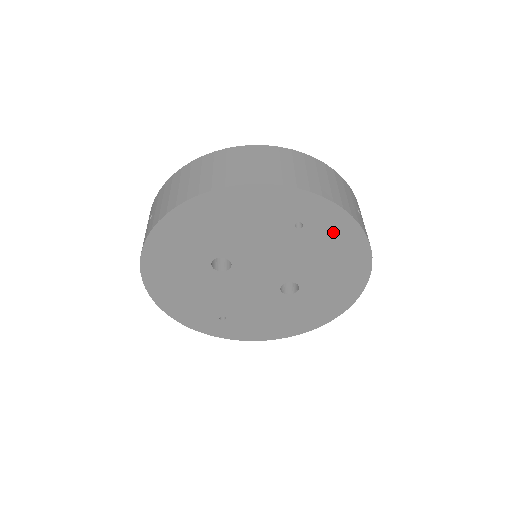
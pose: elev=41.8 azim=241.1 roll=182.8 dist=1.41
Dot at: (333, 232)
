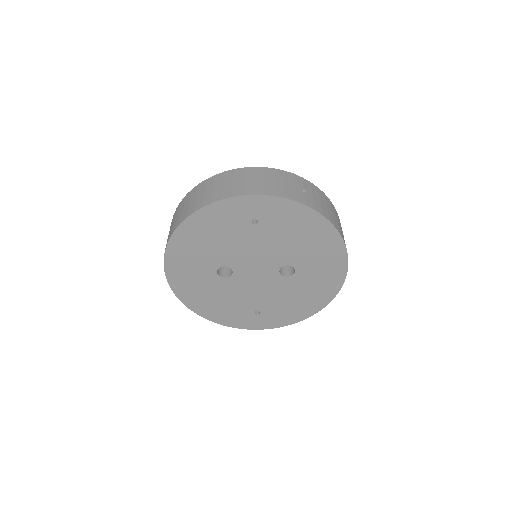
Dot at: (283, 216)
